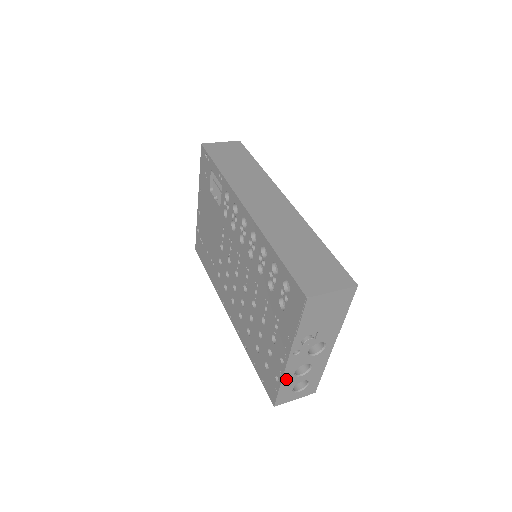
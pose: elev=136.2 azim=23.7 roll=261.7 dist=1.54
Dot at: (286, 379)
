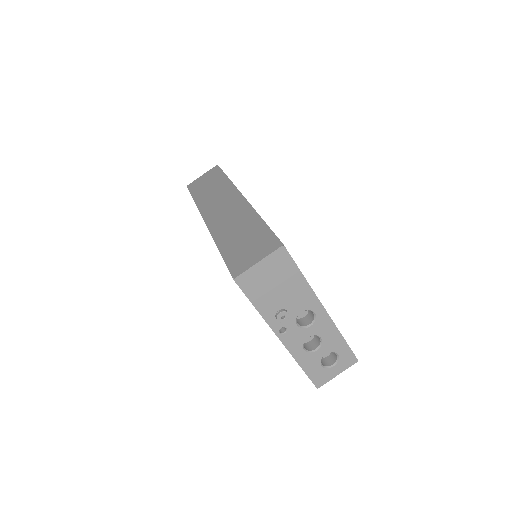
Dot at: (301, 359)
